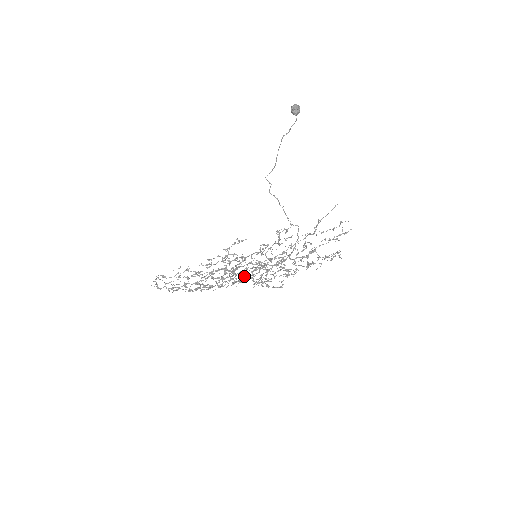
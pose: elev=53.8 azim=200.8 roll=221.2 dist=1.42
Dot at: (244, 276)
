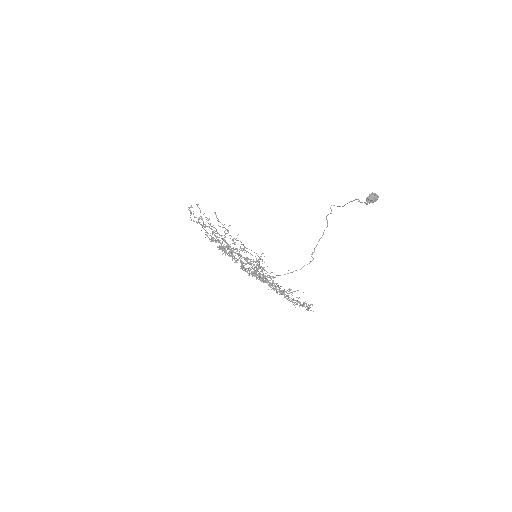
Dot at: occluded
